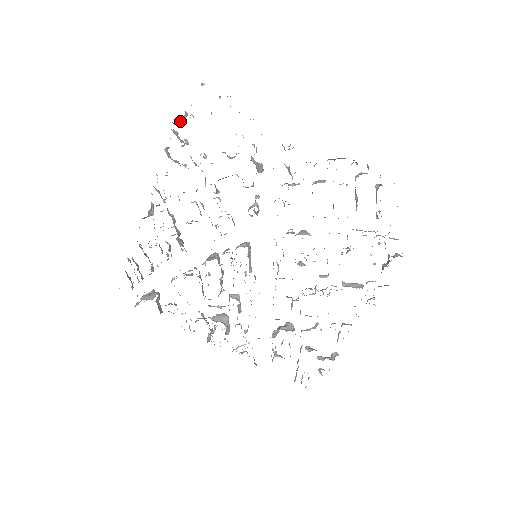
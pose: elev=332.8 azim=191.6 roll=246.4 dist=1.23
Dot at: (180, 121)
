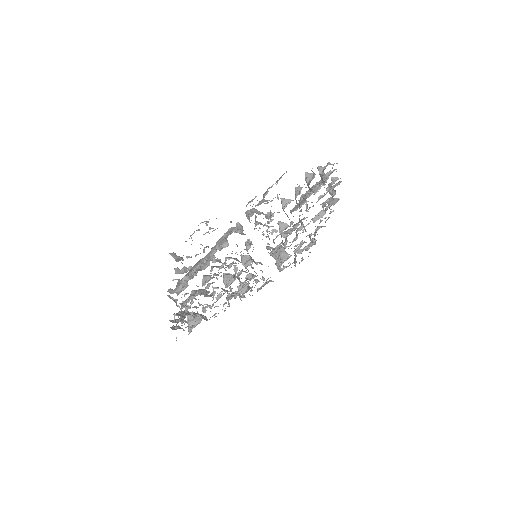
Dot at: occluded
